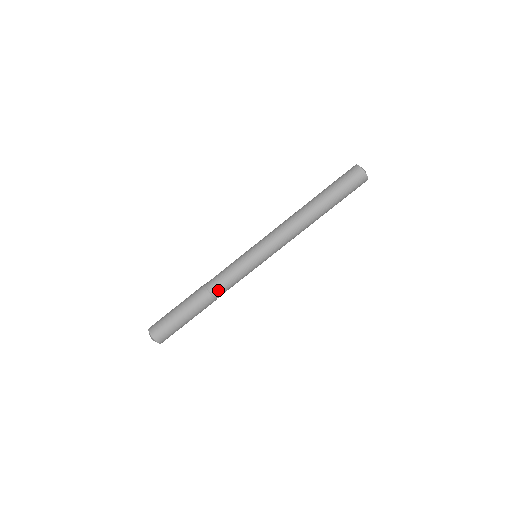
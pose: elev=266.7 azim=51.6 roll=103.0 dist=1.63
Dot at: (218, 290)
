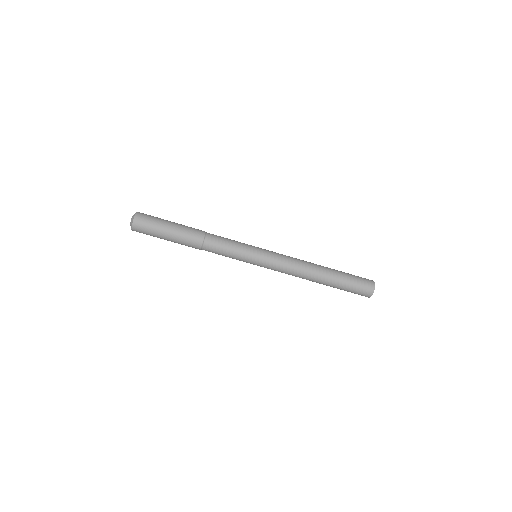
Dot at: (208, 251)
